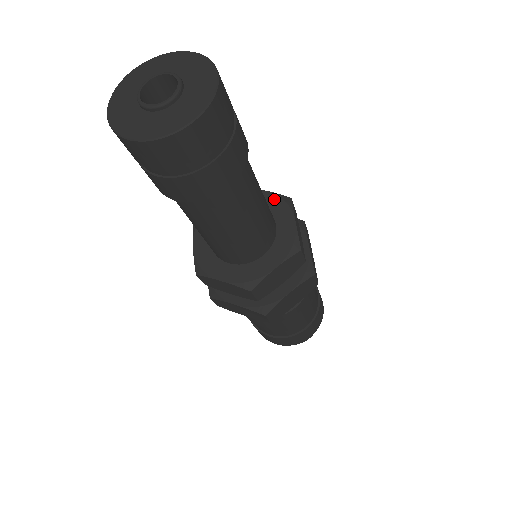
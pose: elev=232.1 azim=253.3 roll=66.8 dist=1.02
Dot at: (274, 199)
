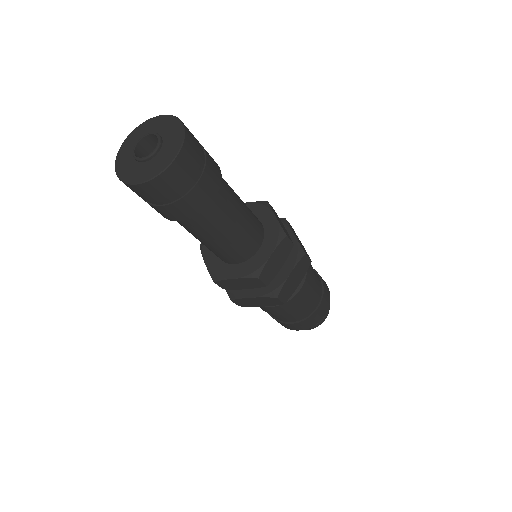
Dot at: (255, 206)
